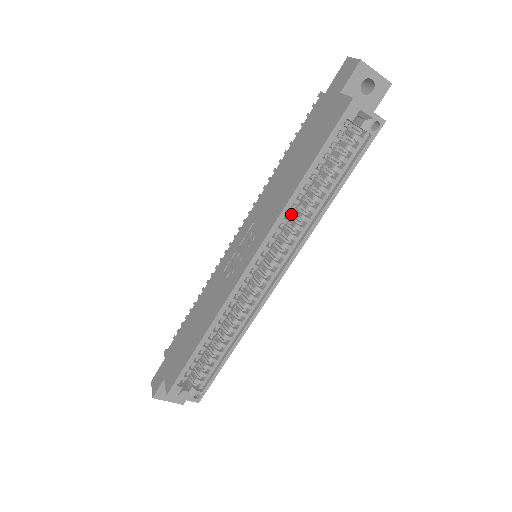
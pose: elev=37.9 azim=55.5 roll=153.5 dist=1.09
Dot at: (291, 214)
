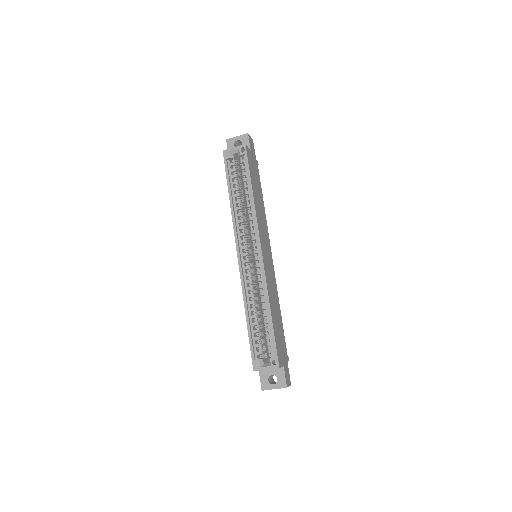
Dot at: (240, 216)
